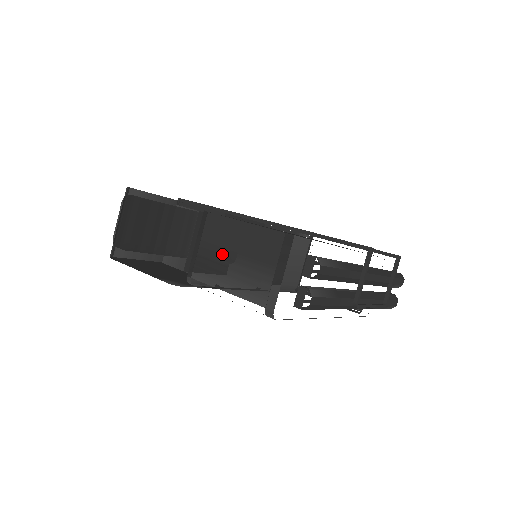
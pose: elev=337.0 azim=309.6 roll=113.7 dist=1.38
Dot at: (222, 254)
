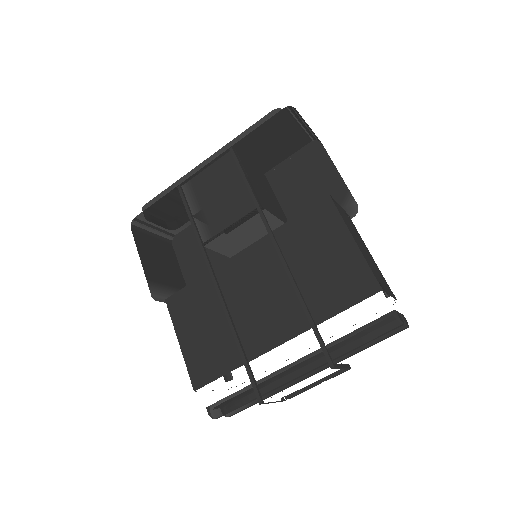
Dot at: occluded
